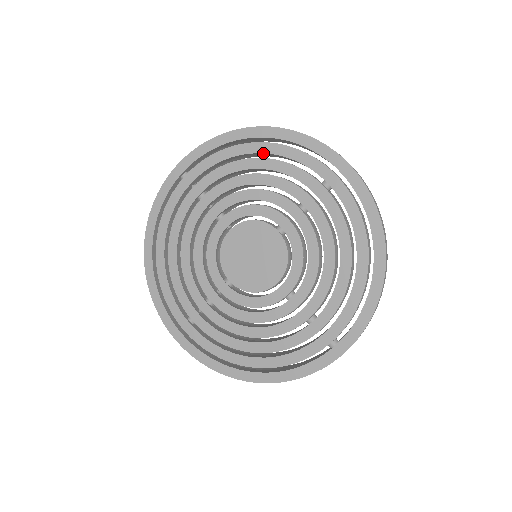
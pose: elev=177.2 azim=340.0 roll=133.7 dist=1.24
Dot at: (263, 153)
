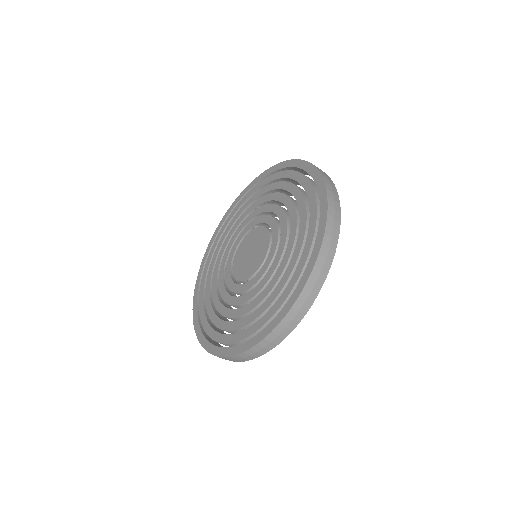
Dot at: (227, 226)
